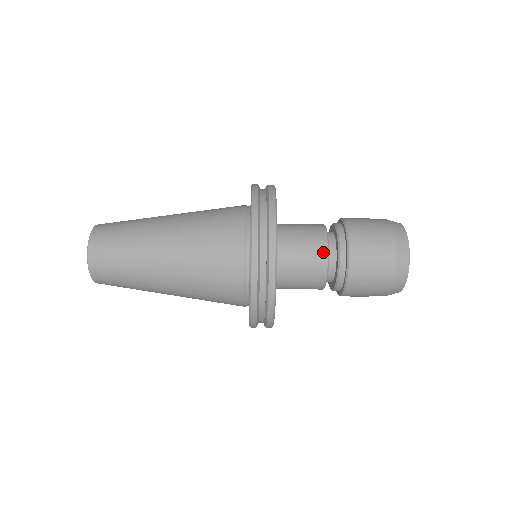
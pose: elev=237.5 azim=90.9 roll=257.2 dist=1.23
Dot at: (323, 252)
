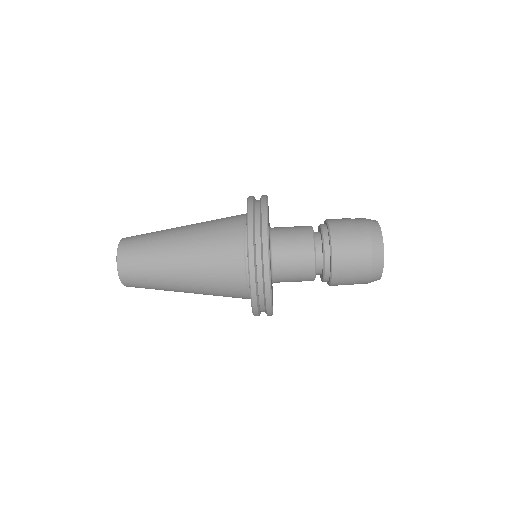
Dot at: (311, 257)
